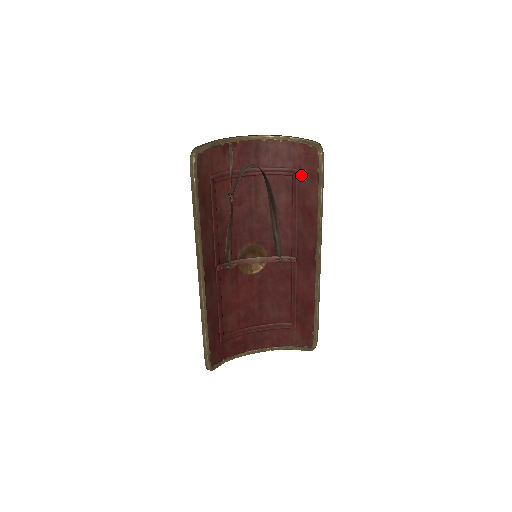
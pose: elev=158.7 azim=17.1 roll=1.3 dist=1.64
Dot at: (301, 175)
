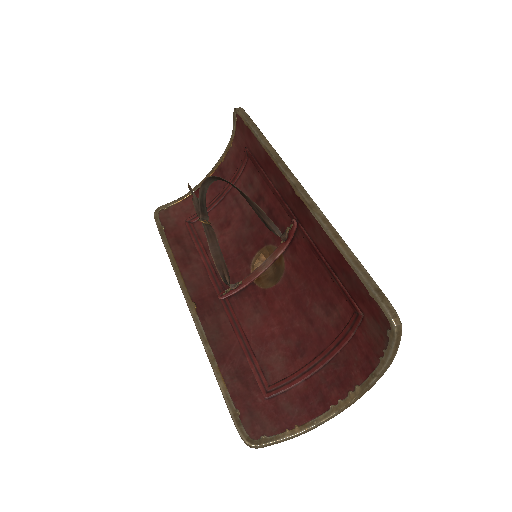
Dot at: (249, 146)
